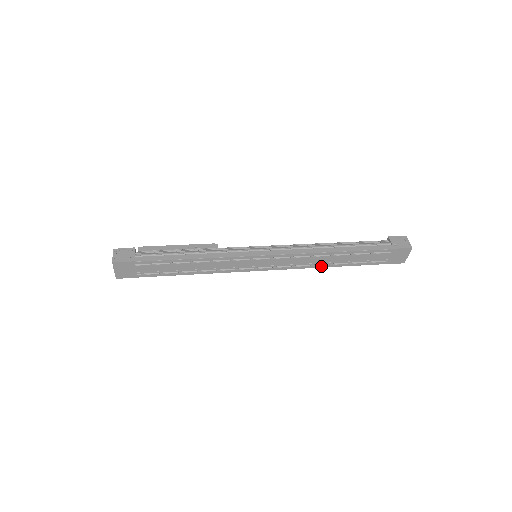
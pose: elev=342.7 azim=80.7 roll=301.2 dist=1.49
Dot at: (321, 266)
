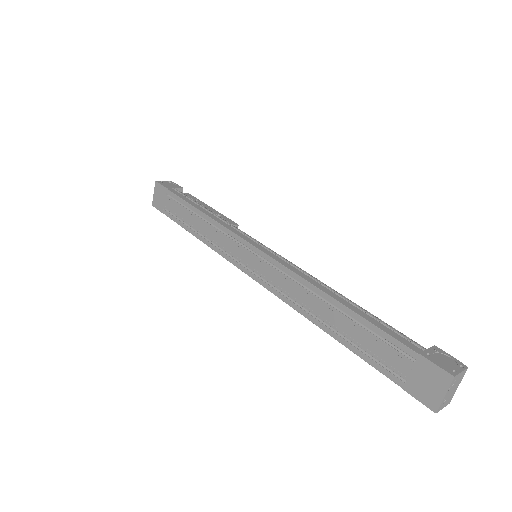
Dot at: (309, 316)
